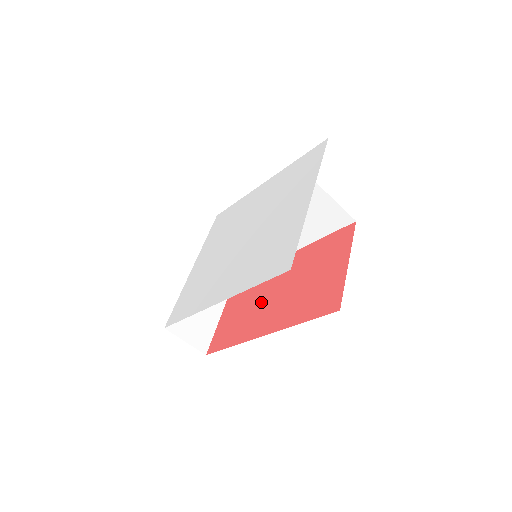
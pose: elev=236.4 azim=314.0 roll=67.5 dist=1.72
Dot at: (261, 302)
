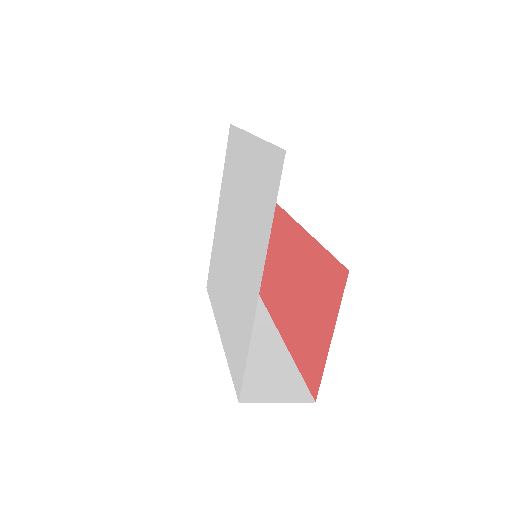
Dot at: (283, 279)
